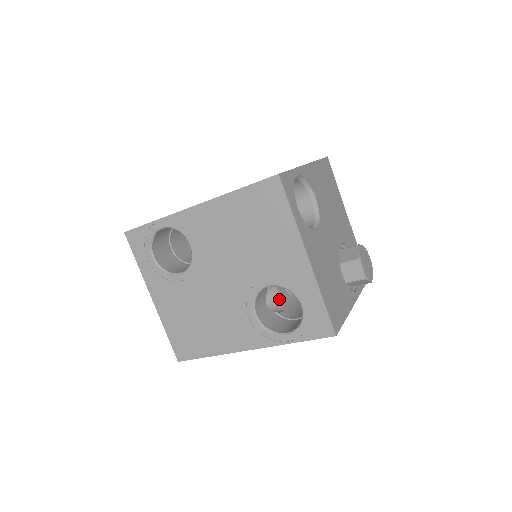
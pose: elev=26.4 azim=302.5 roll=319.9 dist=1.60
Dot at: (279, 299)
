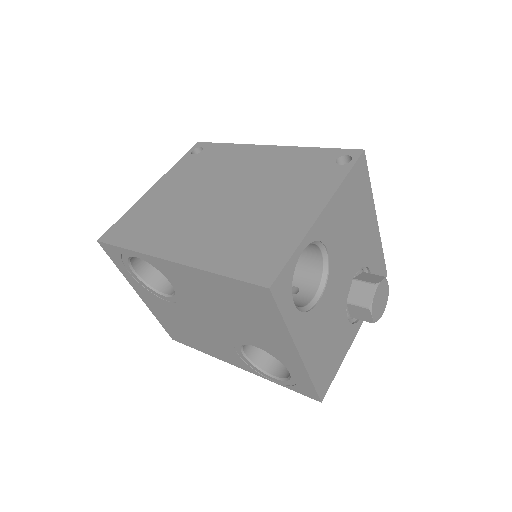
Dot at: occluded
